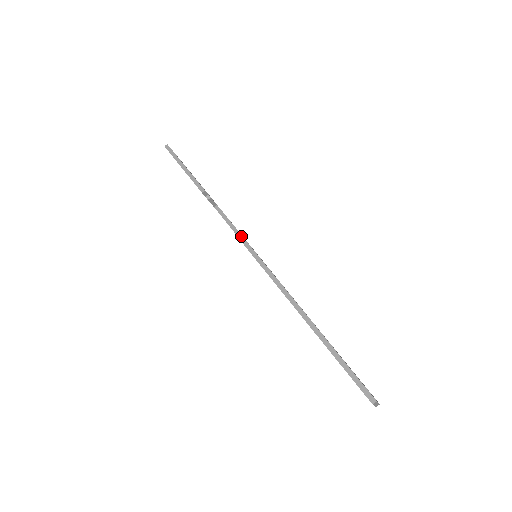
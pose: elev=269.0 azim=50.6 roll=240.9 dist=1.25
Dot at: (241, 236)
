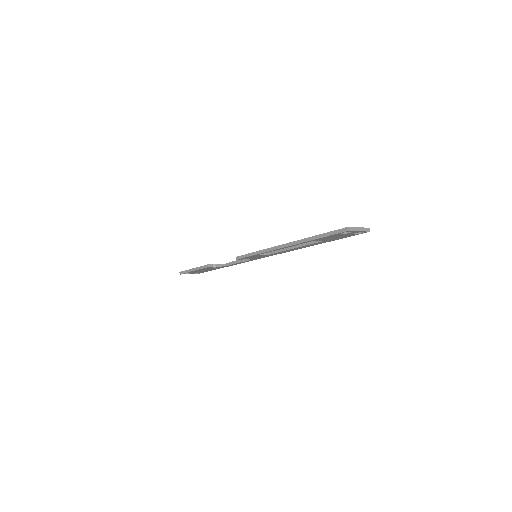
Dot at: (237, 257)
